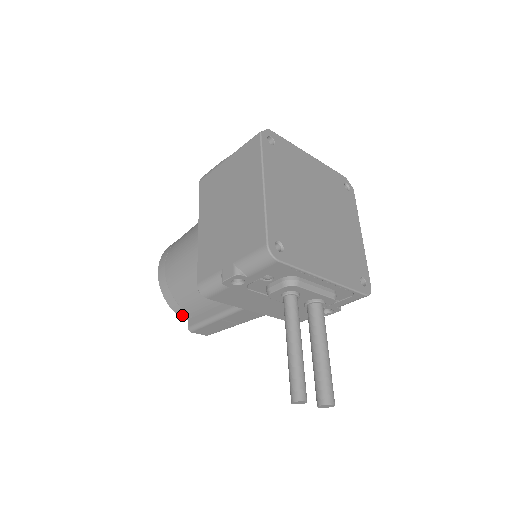
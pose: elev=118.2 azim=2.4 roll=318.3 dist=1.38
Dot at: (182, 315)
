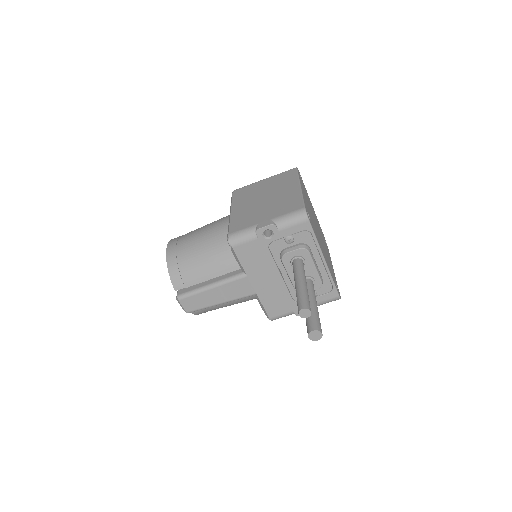
Dot at: (176, 283)
